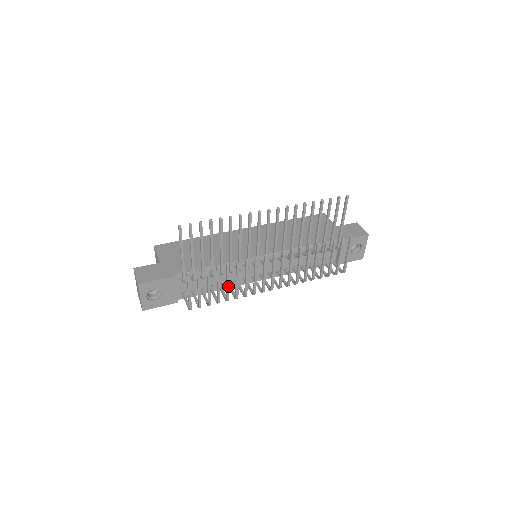
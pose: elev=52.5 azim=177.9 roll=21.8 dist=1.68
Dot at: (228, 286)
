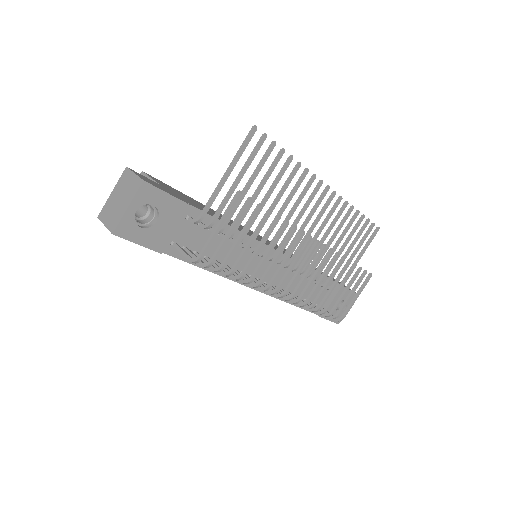
Dot at: (257, 253)
